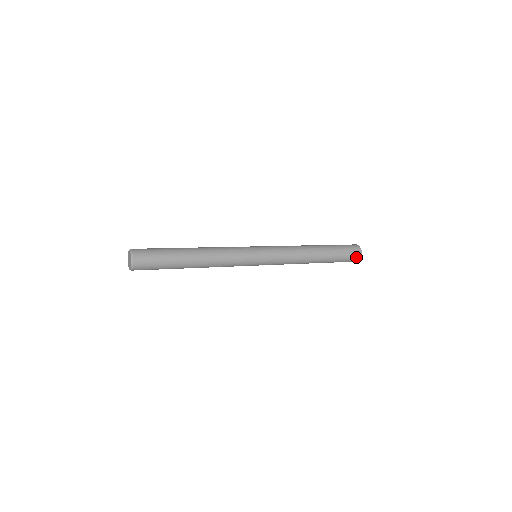
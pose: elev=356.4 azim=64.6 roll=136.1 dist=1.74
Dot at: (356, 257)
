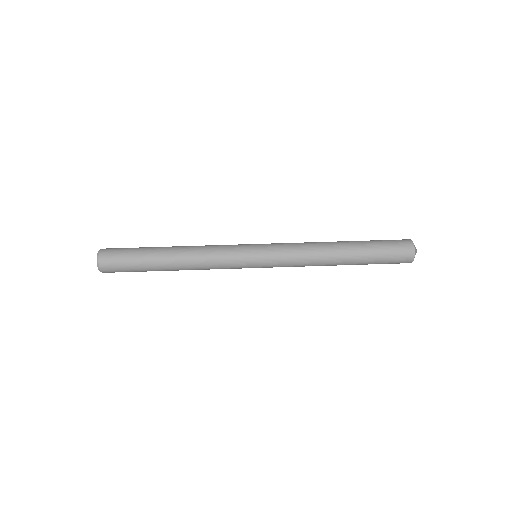
Dot at: occluded
